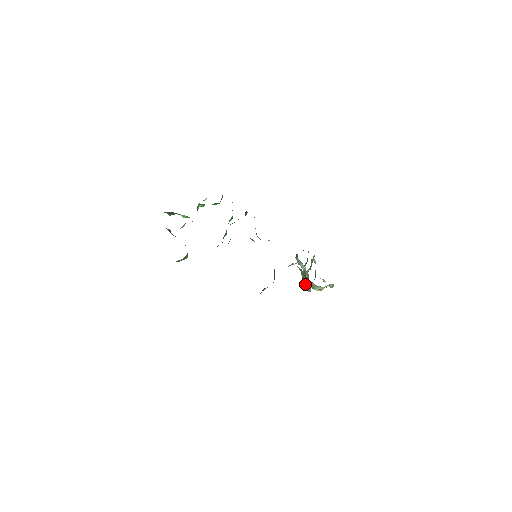
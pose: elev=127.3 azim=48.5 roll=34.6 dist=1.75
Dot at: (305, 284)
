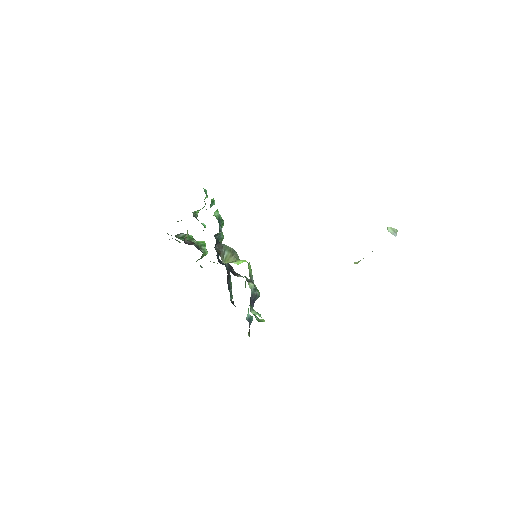
Dot at: occluded
